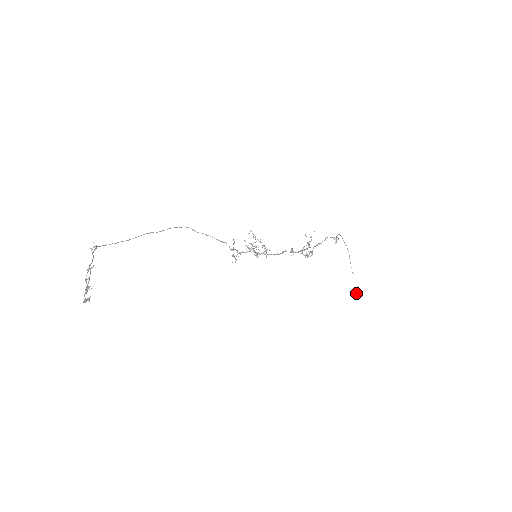
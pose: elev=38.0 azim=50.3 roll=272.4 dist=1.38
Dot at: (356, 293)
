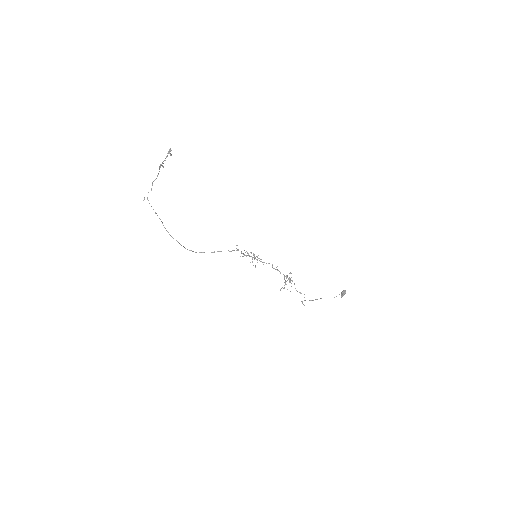
Dot at: (342, 291)
